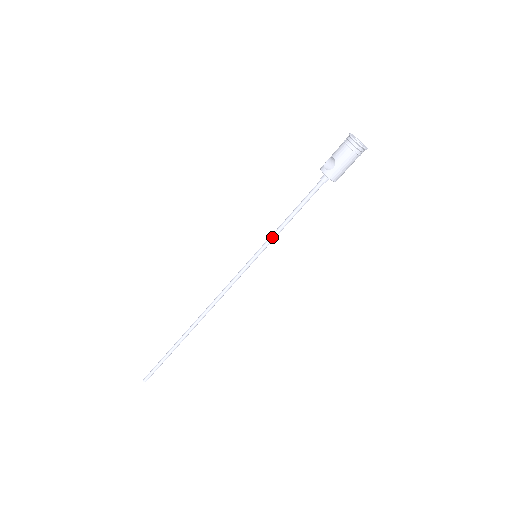
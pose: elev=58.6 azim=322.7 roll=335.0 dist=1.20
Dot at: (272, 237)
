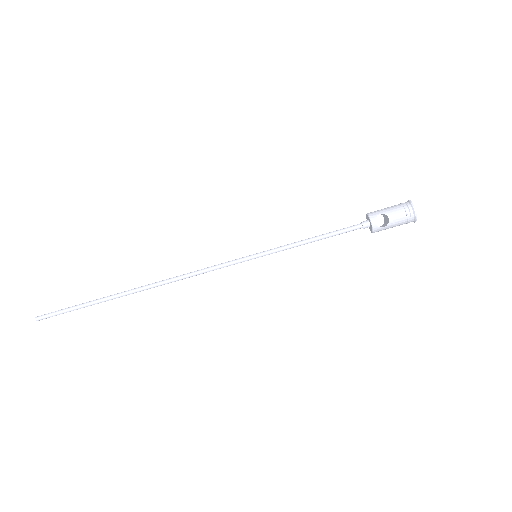
Dot at: (285, 249)
